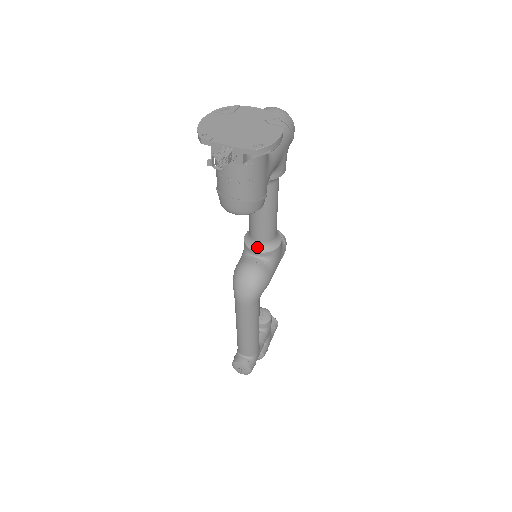
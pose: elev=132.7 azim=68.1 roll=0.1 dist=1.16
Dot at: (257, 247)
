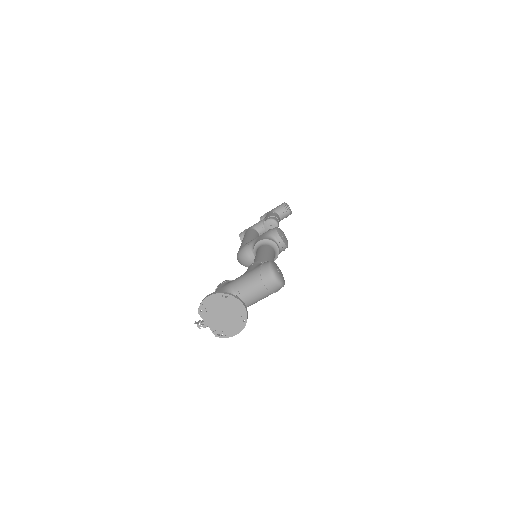
Dot at: occluded
